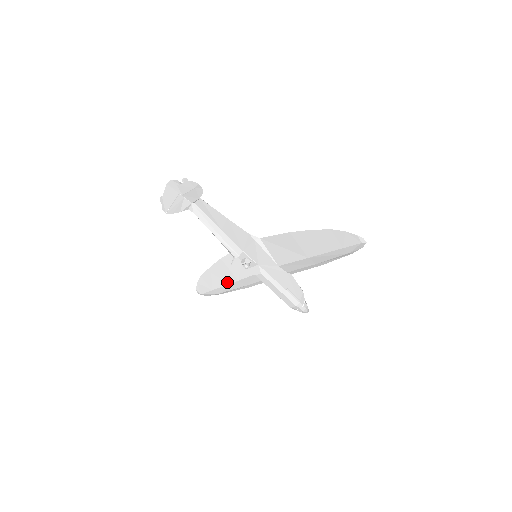
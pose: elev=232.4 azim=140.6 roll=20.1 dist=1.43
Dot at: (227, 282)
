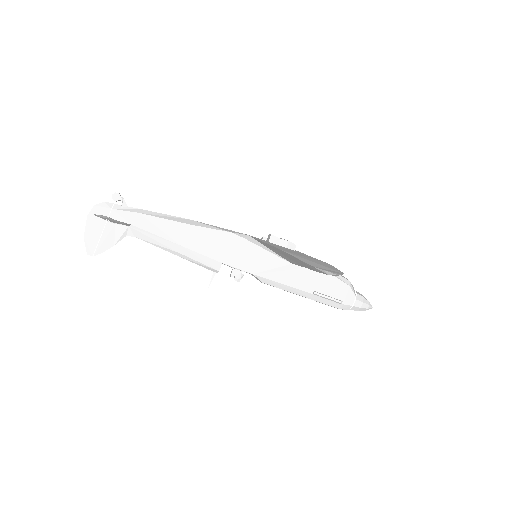
Dot at: occluded
